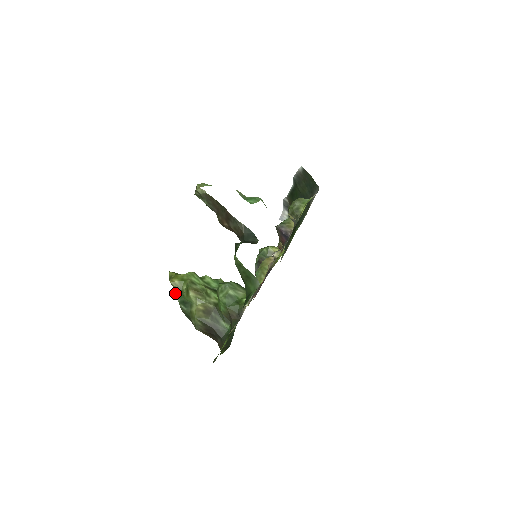
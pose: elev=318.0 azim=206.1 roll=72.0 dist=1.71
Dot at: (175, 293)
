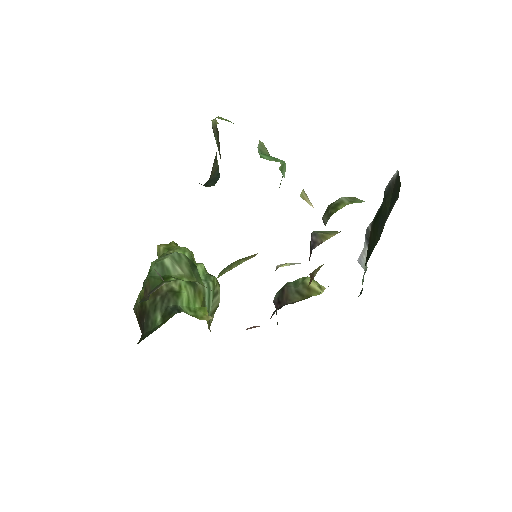
Dot at: occluded
